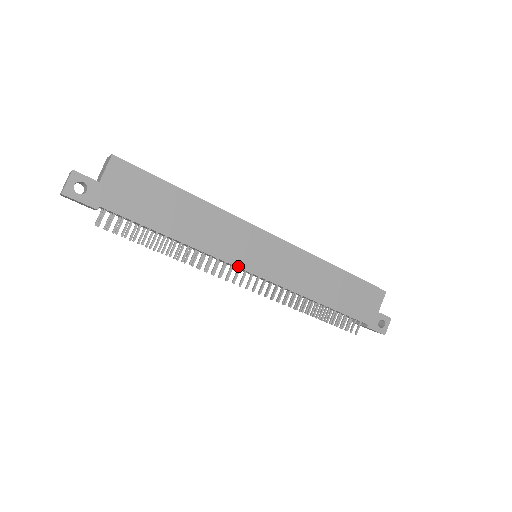
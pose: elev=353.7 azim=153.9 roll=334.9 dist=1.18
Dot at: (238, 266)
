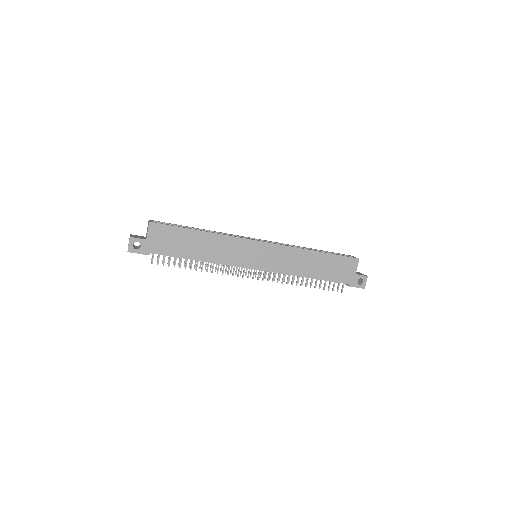
Dot at: (243, 267)
